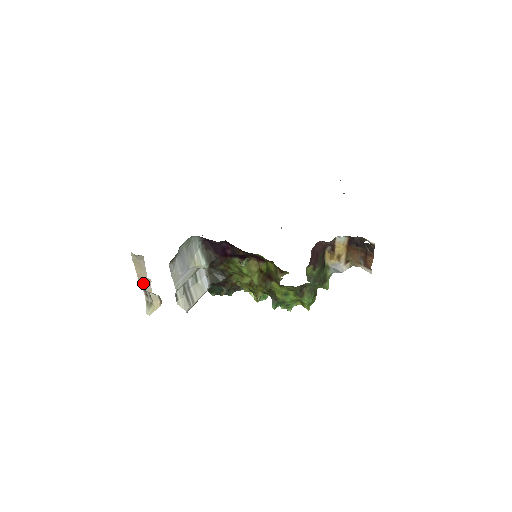
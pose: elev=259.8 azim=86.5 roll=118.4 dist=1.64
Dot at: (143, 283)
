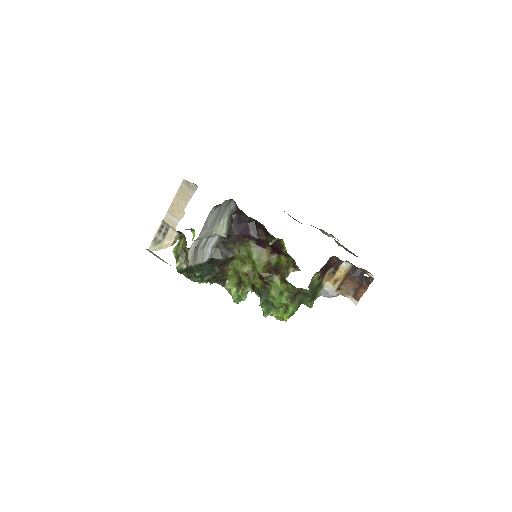
Dot at: (172, 215)
